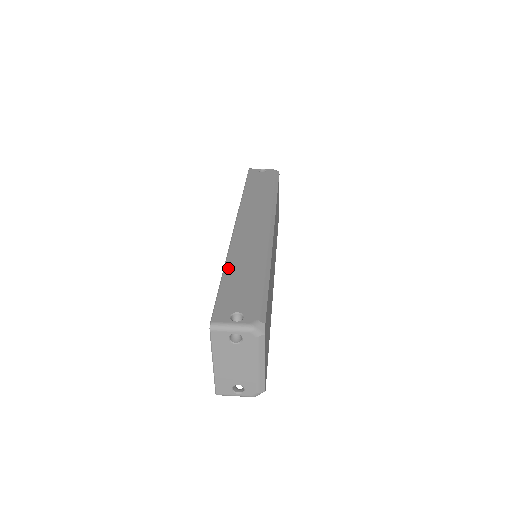
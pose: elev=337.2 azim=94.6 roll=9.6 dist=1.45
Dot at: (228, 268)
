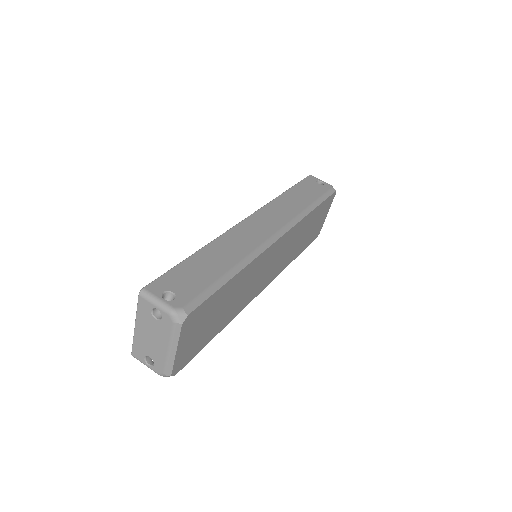
Dot at: (203, 251)
